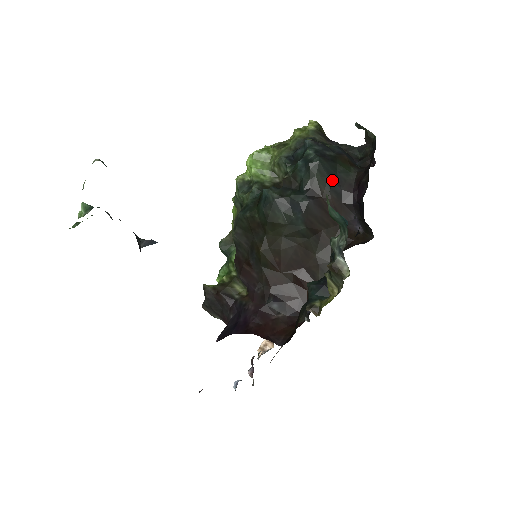
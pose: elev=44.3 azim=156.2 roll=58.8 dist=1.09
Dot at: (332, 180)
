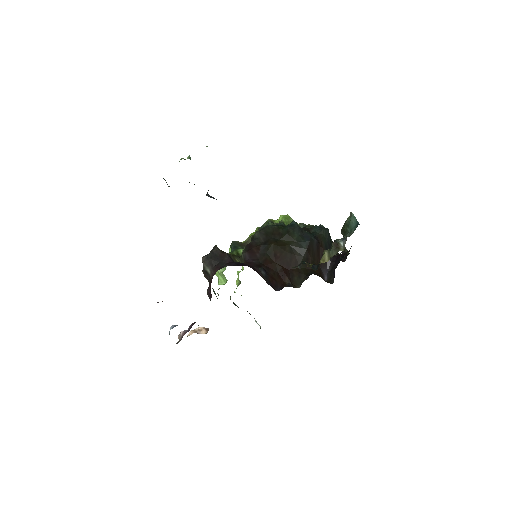
Dot at: (328, 244)
